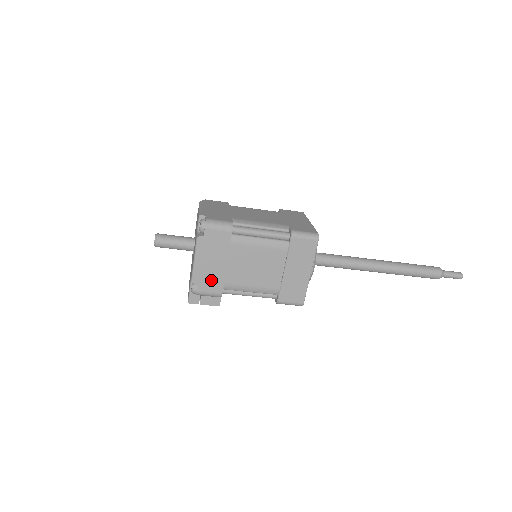
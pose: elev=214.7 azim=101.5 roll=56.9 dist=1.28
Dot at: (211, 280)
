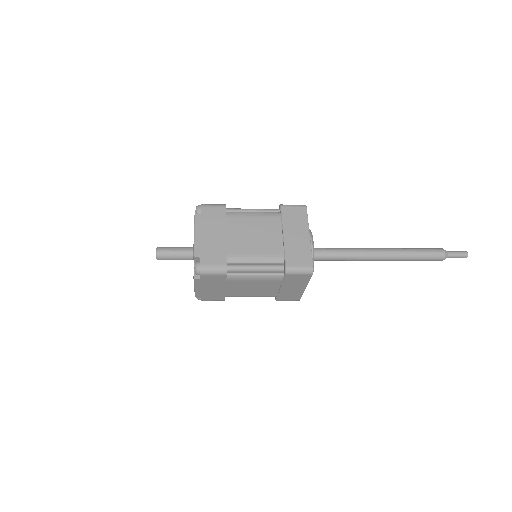
Dot at: (213, 296)
